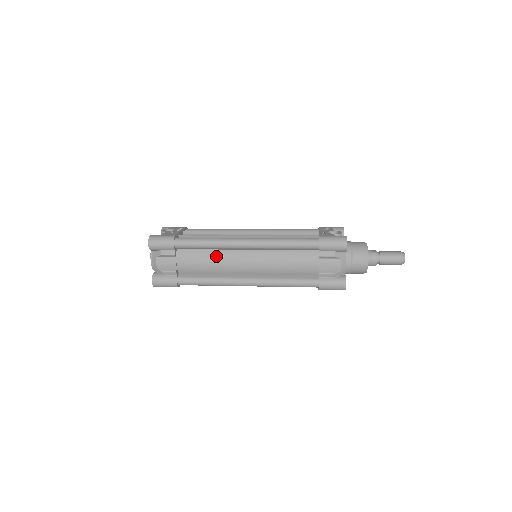
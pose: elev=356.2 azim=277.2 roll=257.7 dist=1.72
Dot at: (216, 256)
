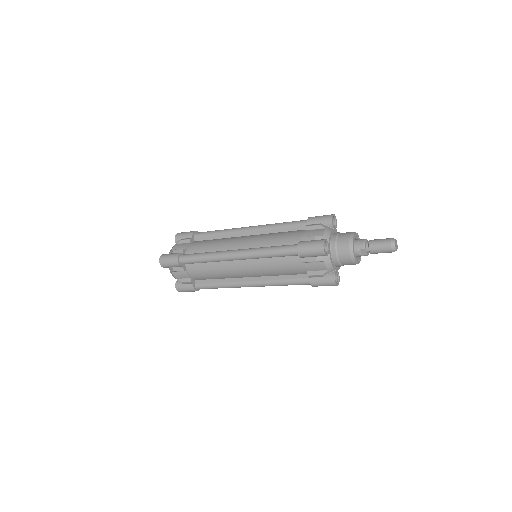
Dot at: (221, 240)
